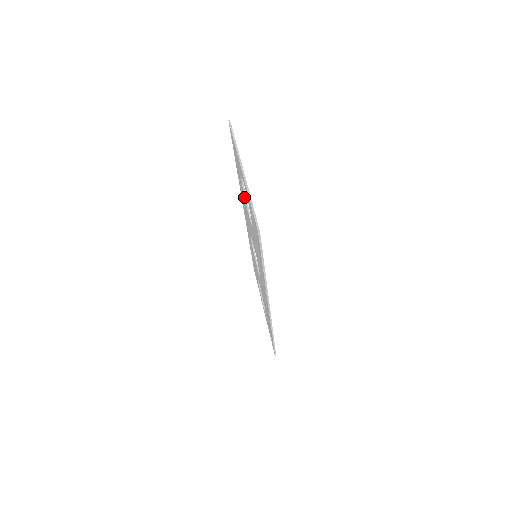
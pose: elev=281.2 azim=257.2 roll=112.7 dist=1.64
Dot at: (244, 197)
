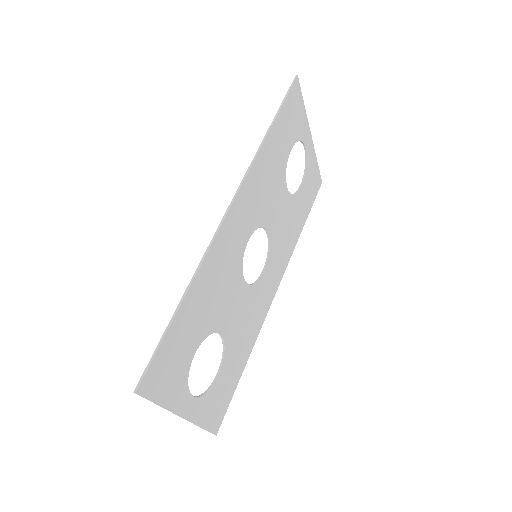
Dot at: (293, 197)
